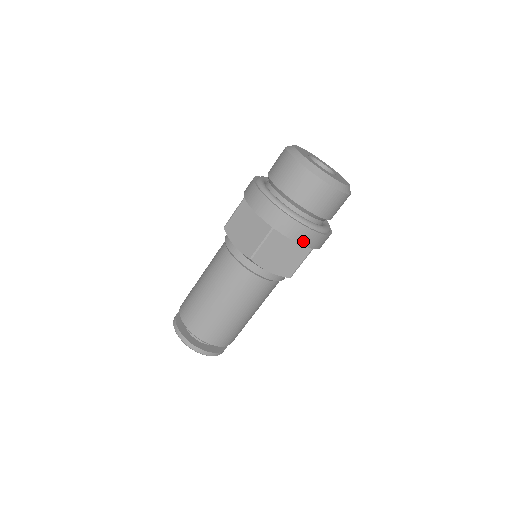
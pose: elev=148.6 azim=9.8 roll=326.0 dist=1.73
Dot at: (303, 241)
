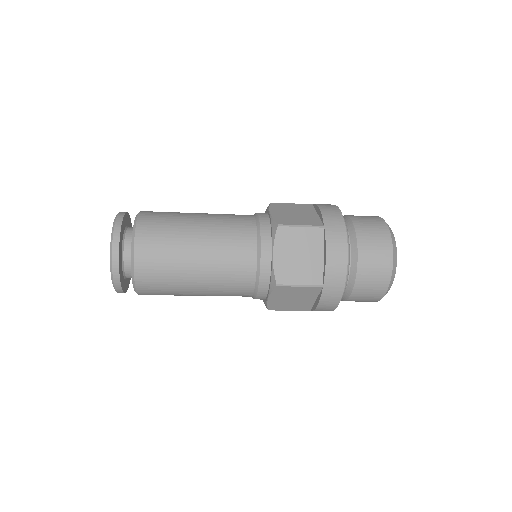
Dot at: (331, 265)
